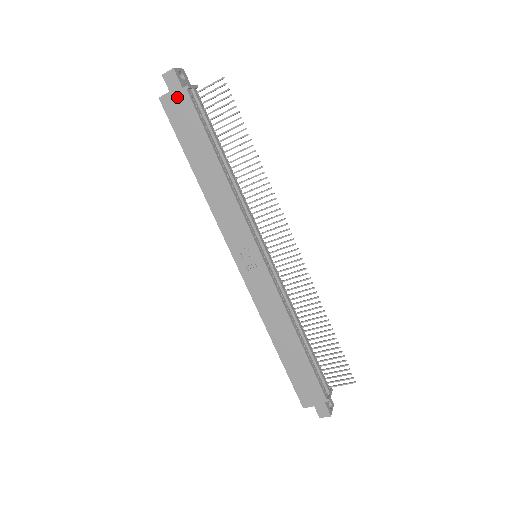
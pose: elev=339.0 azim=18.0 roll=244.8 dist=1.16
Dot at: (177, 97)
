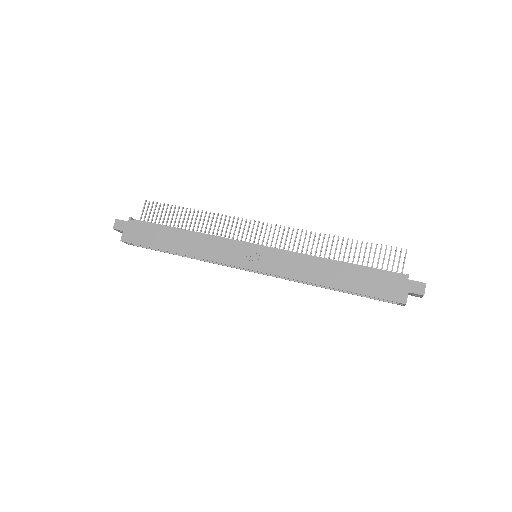
Dot at: (129, 229)
